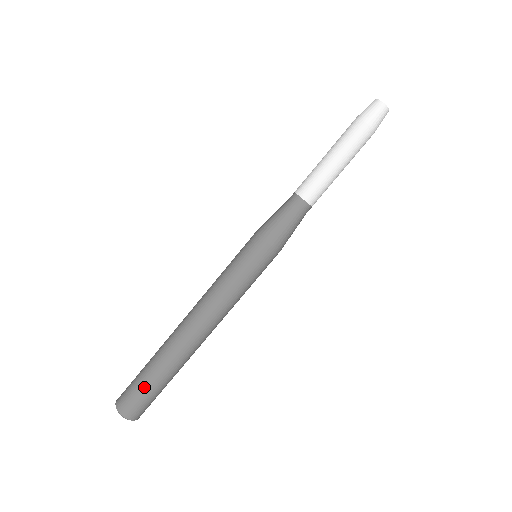
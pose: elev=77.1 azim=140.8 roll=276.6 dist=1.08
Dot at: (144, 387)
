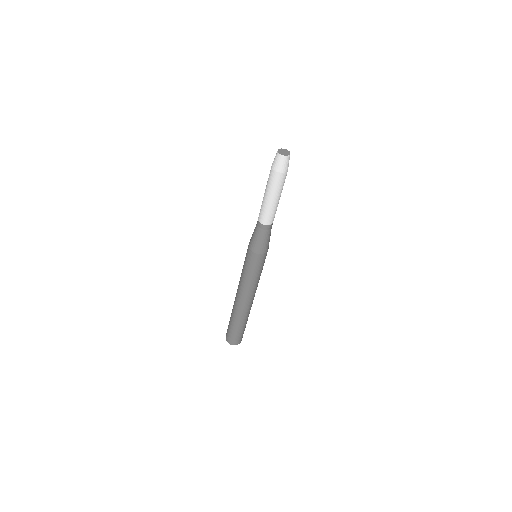
Dot at: (233, 331)
